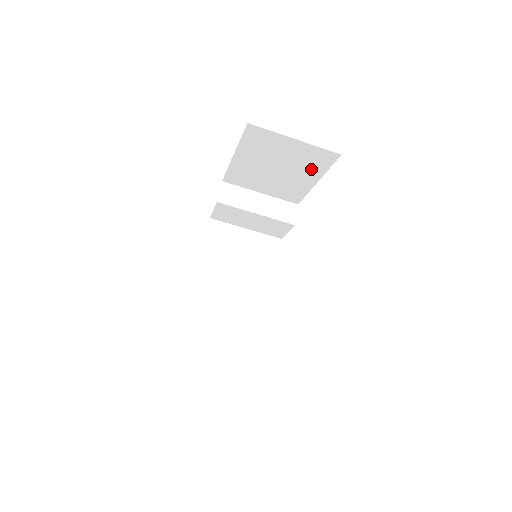
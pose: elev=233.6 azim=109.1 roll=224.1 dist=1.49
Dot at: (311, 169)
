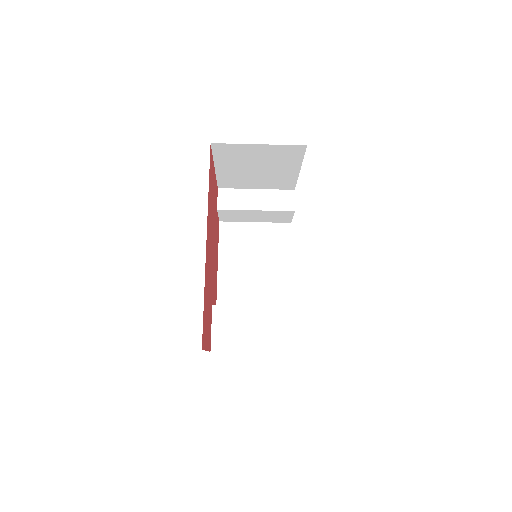
Dot at: (288, 162)
